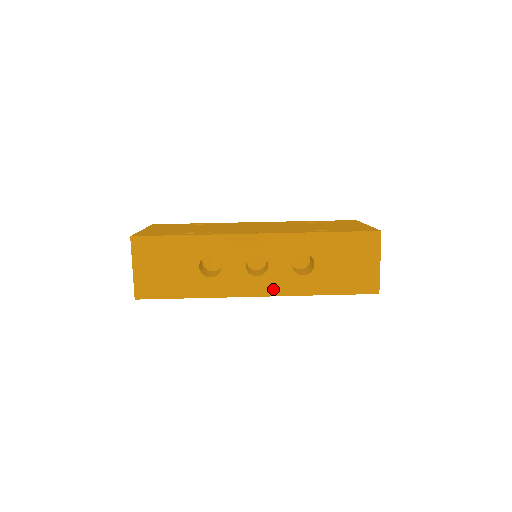
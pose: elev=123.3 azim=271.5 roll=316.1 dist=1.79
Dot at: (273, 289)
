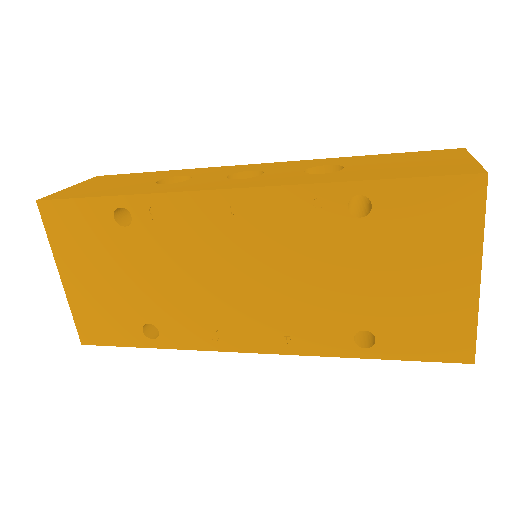
Dot at: (261, 184)
